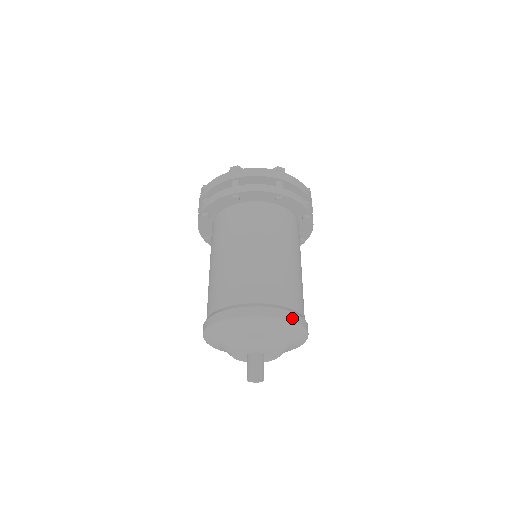
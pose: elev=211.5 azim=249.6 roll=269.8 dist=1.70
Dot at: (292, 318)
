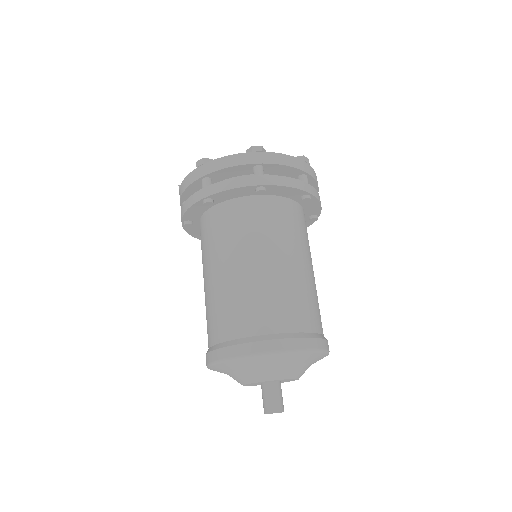
Dot at: (327, 347)
